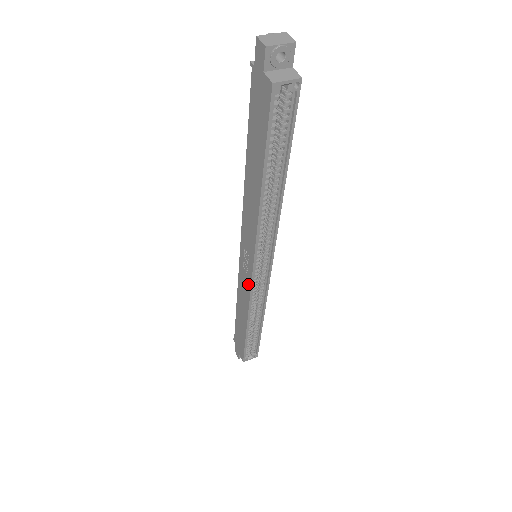
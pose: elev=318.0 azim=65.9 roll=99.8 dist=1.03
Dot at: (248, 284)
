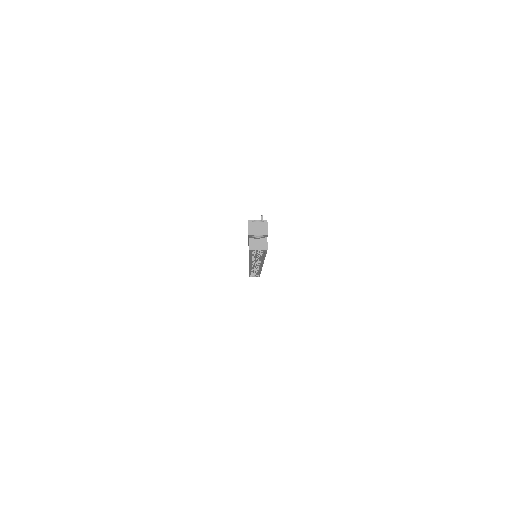
Dot at: occluded
